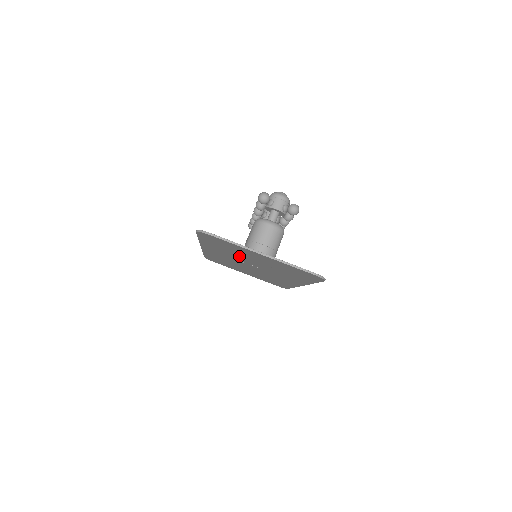
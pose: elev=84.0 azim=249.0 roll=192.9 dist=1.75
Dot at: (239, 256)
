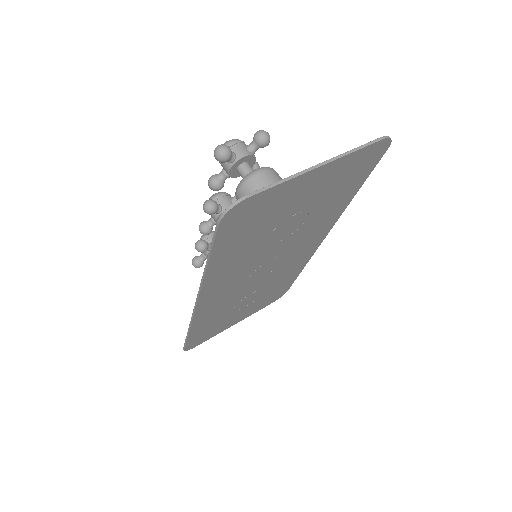
Dot at: (262, 245)
